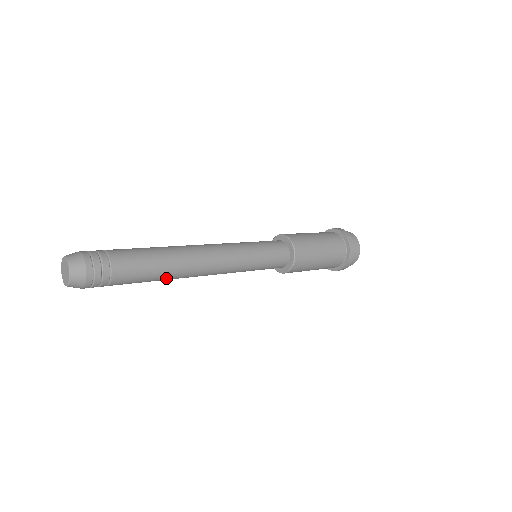
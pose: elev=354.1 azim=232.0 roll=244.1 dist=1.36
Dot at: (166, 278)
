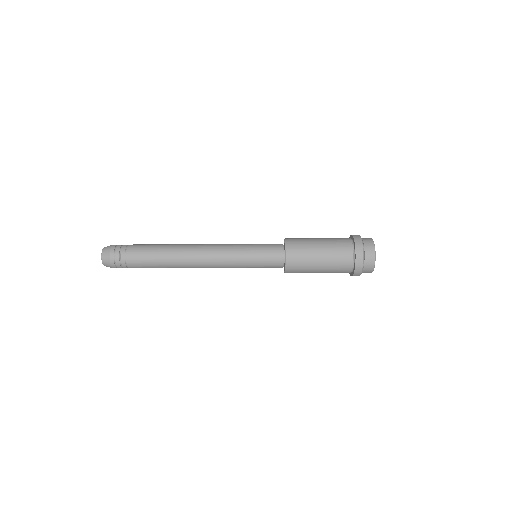
Dot at: (168, 259)
